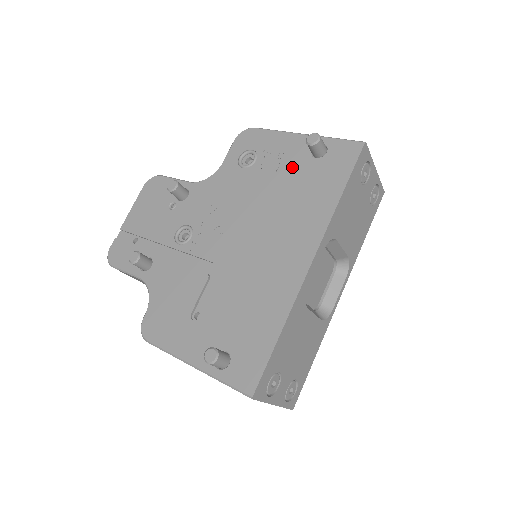
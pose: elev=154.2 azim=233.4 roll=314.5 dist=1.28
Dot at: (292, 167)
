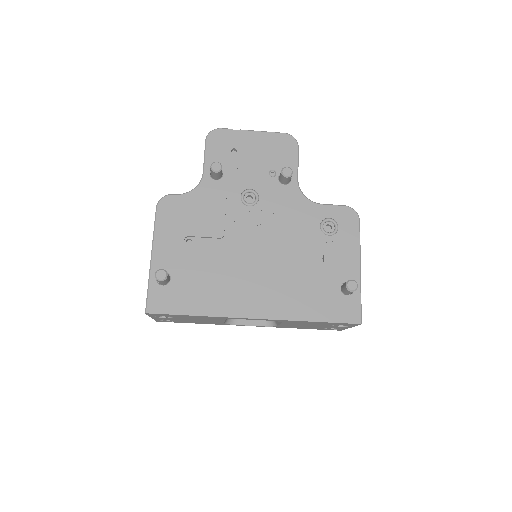
Dot at: (329, 271)
